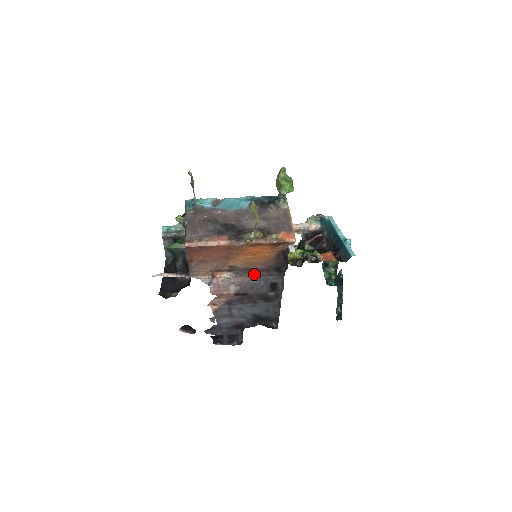
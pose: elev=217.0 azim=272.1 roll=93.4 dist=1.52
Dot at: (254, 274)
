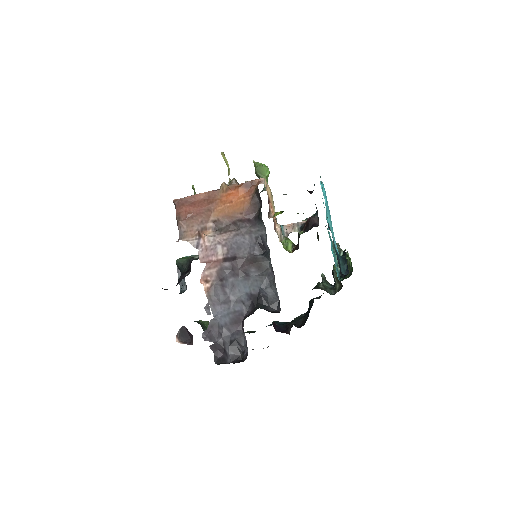
Dot at: (237, 229)
